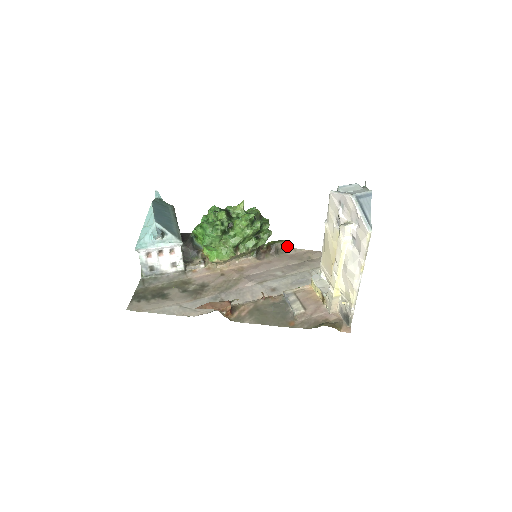
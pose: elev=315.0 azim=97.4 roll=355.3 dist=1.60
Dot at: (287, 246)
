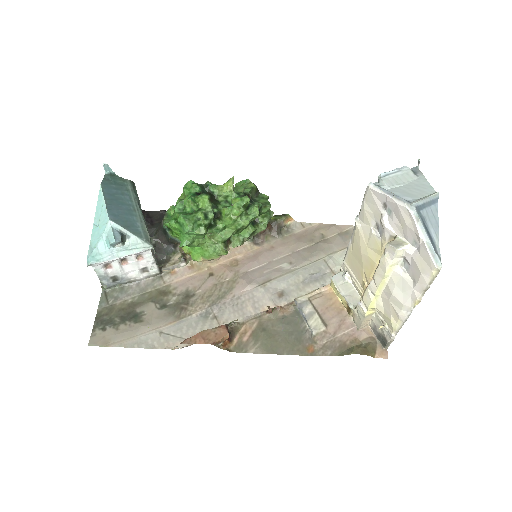
Dot at: (292, 220)
